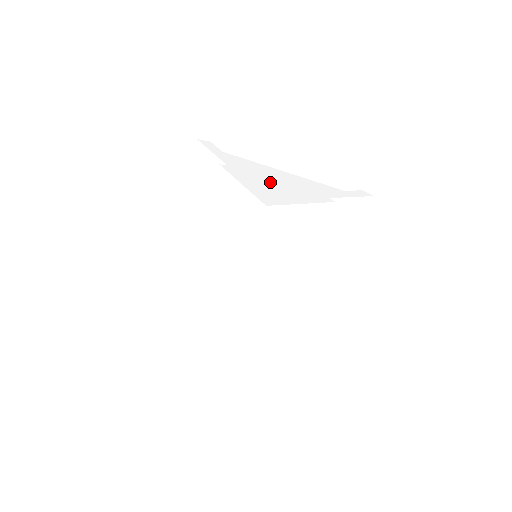
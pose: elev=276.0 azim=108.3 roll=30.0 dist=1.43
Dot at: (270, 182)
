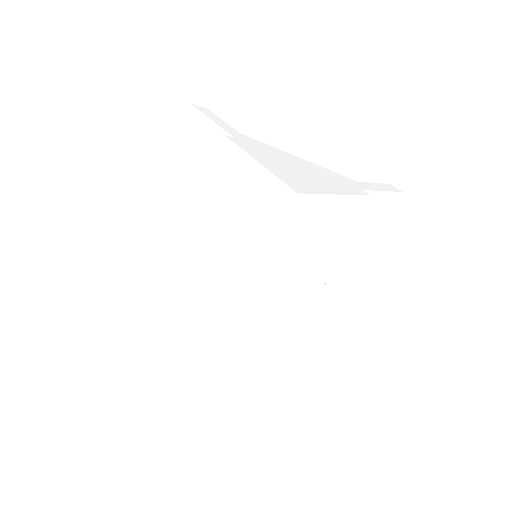
Dot at: occluded
